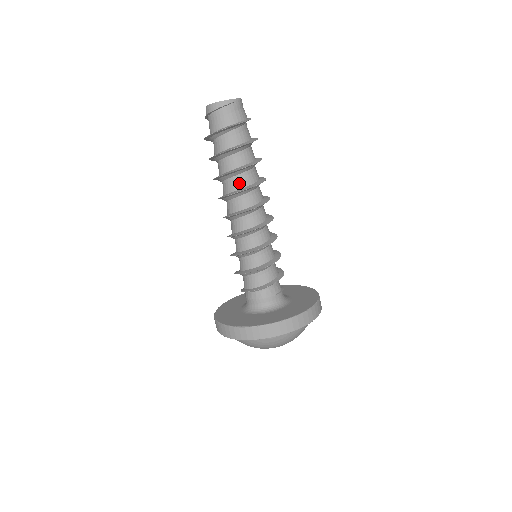
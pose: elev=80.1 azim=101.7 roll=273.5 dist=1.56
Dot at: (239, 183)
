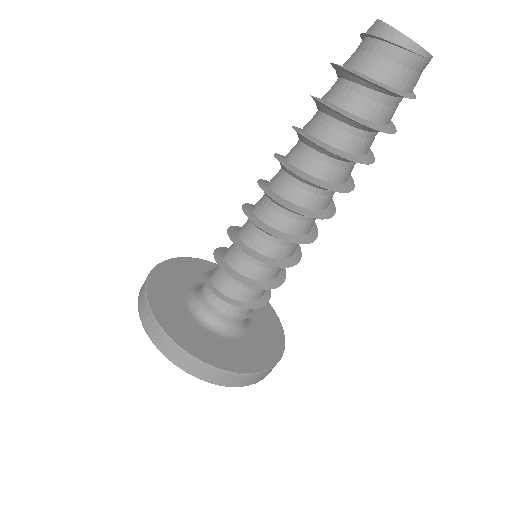
Dot at: (318, 167)
